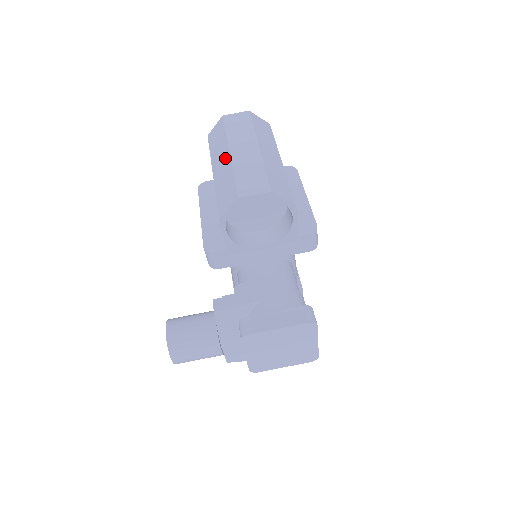
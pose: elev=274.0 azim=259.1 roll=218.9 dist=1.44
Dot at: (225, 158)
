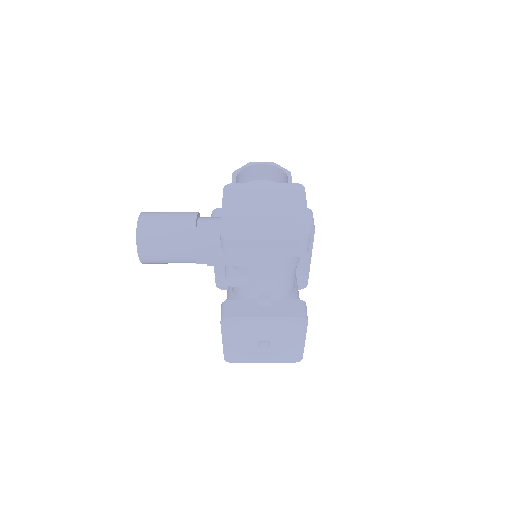
Dot at: occluded
